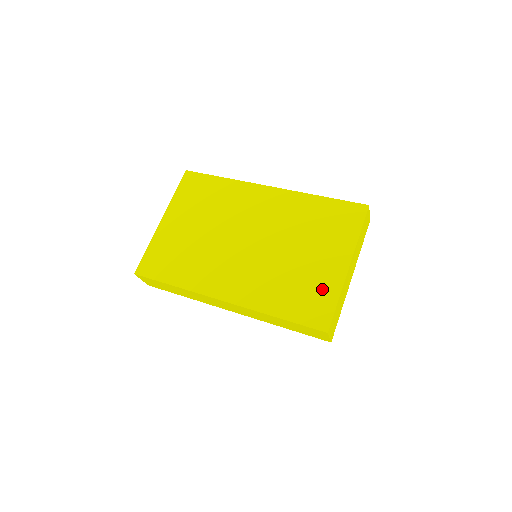
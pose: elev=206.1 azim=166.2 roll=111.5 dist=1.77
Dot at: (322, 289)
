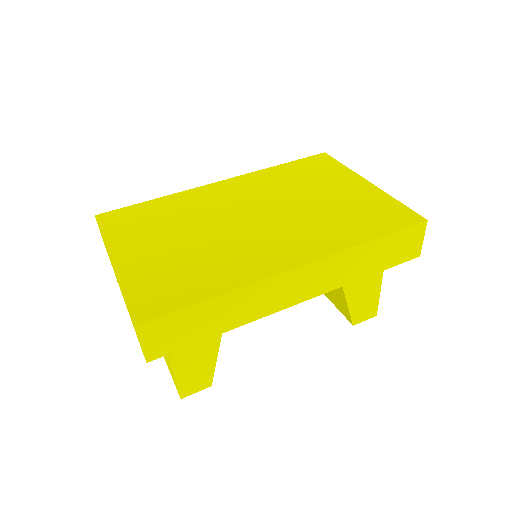
Dot at: (374, 203)
